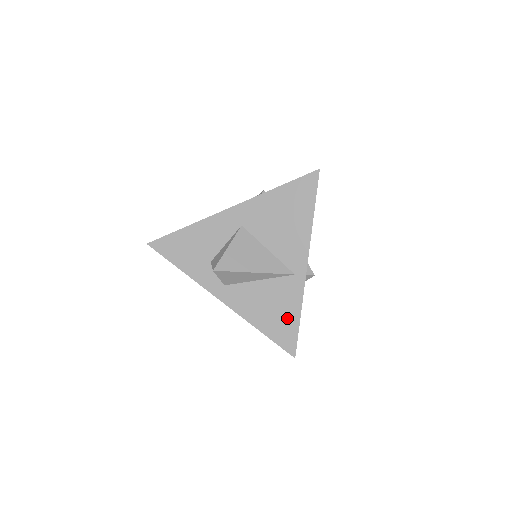
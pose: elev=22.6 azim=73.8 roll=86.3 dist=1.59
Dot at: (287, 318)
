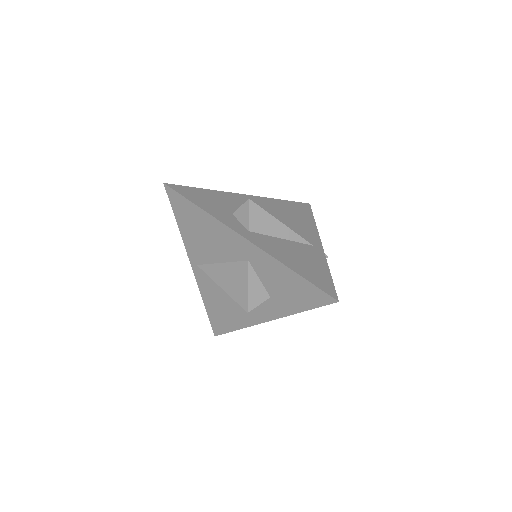
Dot at: (318, 270)
